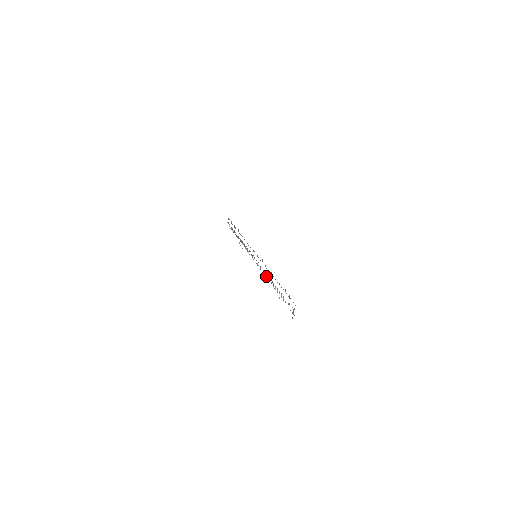
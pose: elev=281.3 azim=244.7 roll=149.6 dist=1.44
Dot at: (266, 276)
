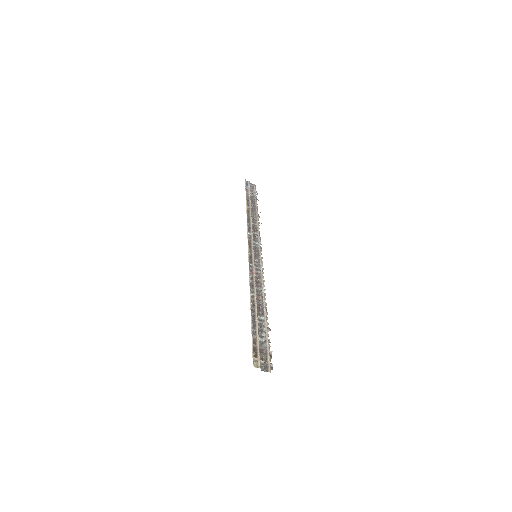
Dot at: (260, 295)
